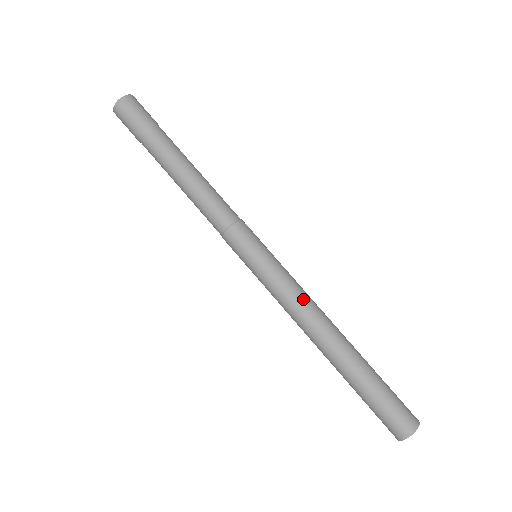
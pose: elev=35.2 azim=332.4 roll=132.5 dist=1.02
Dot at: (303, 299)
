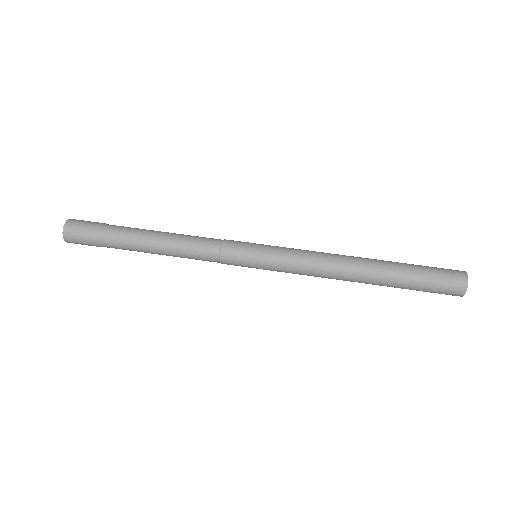
Dot at: (314, 263)
